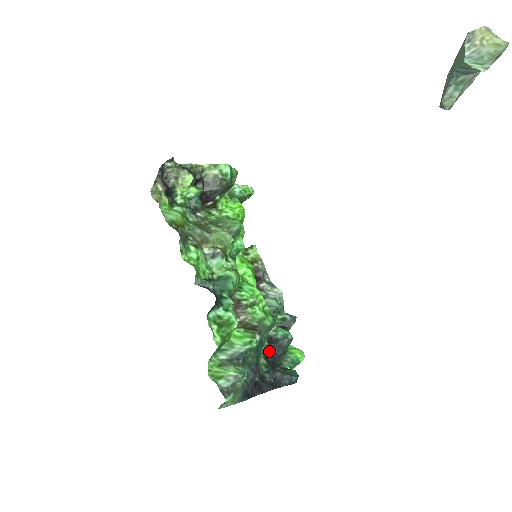
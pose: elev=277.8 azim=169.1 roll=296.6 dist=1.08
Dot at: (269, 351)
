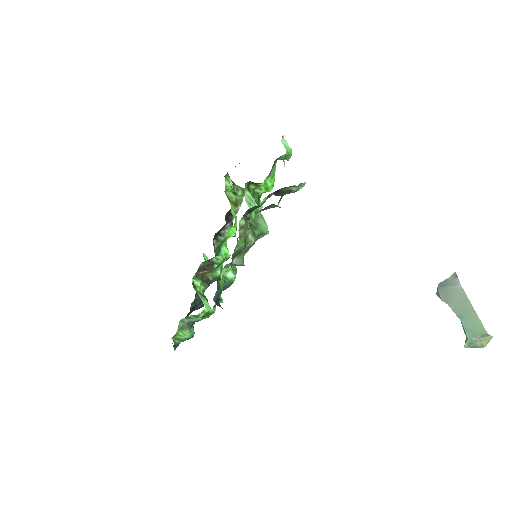
Dot at: occluded
